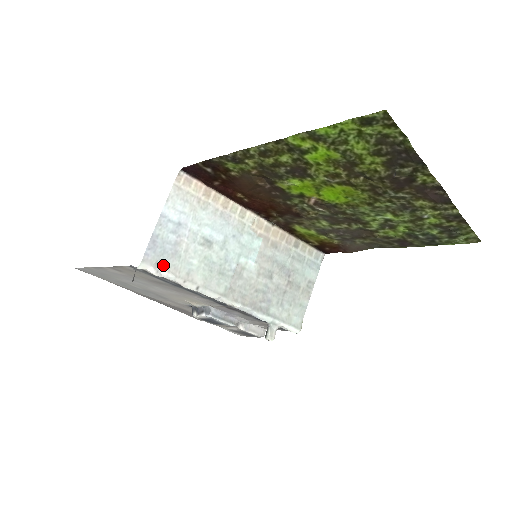
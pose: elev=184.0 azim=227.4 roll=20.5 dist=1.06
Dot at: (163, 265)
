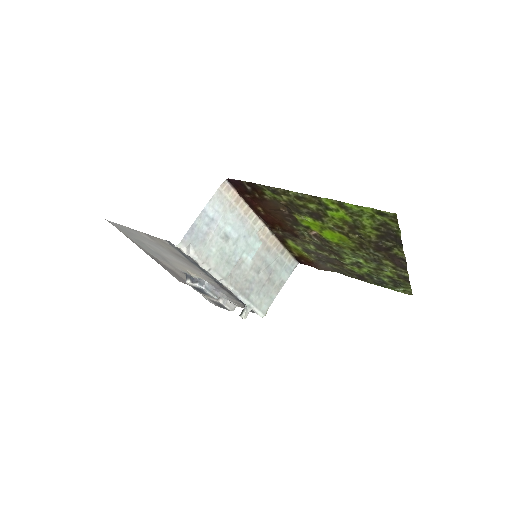
Dot at: (193, 248)
